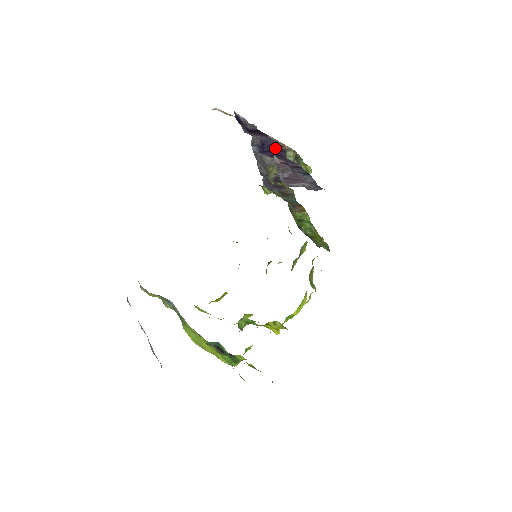
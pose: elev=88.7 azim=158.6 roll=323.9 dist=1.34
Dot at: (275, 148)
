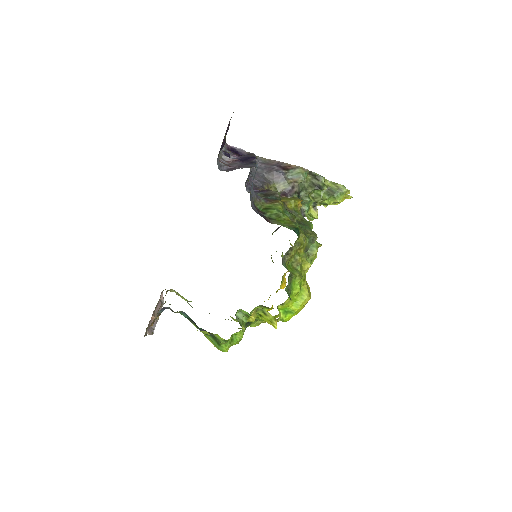
Dot at: (248, 158)
